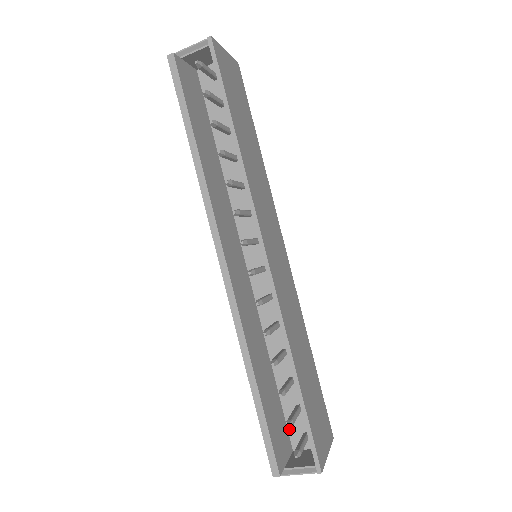
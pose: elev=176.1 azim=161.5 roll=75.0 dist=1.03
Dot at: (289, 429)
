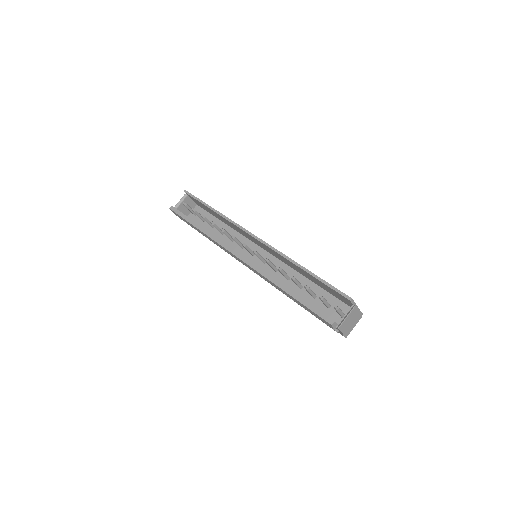
Dot at: occluded
